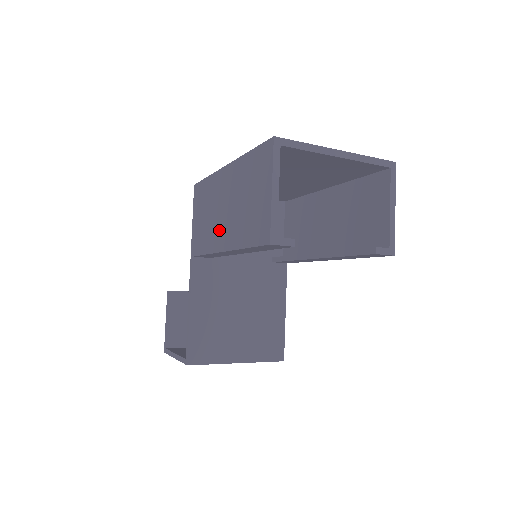
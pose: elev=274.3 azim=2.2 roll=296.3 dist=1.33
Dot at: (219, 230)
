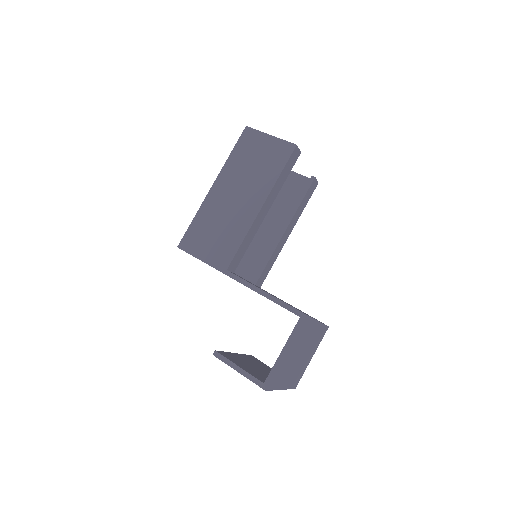
Dot at: (244, 209)
